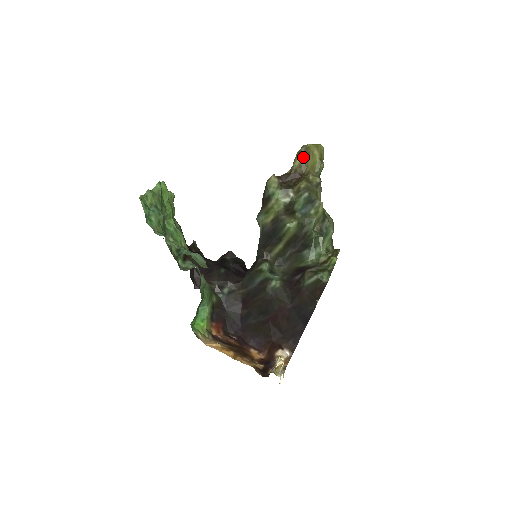
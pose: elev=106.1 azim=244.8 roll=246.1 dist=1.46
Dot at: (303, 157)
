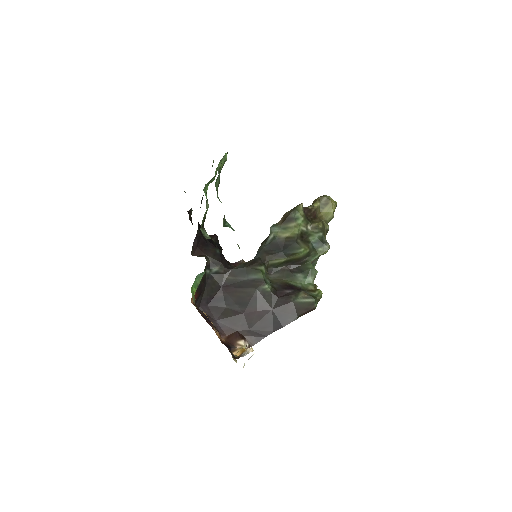
Dot at: (323, 203)
